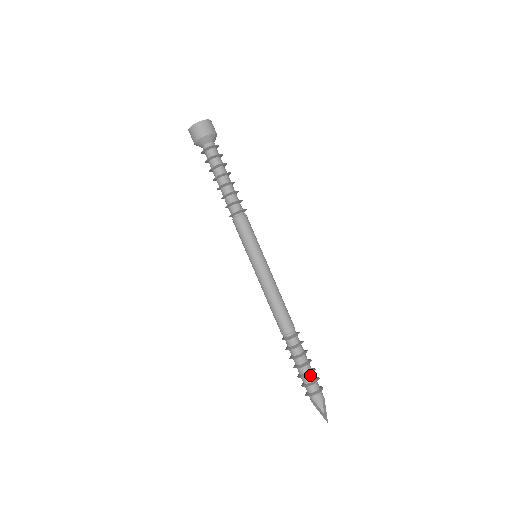
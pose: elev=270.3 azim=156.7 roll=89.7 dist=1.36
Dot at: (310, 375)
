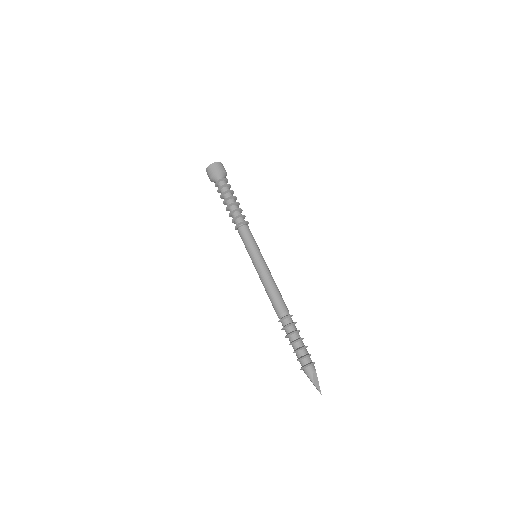
Dot at: (300, 350)
